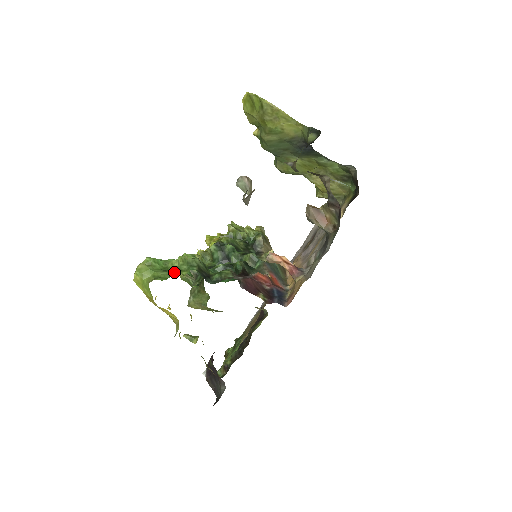
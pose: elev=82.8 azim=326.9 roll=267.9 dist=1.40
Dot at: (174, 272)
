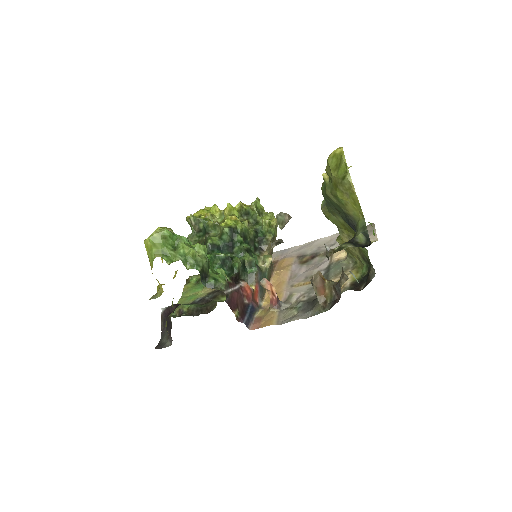
Dot at: (181, 256)
